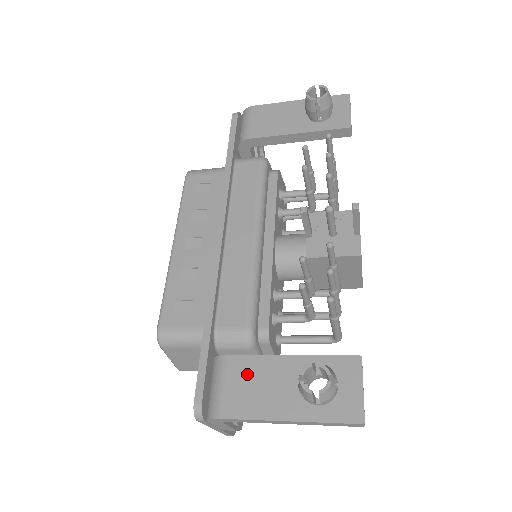
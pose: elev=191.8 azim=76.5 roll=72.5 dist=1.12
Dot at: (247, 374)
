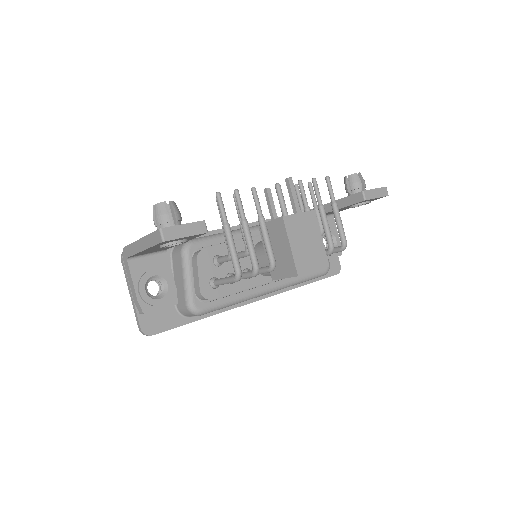
Dot at: occluded
